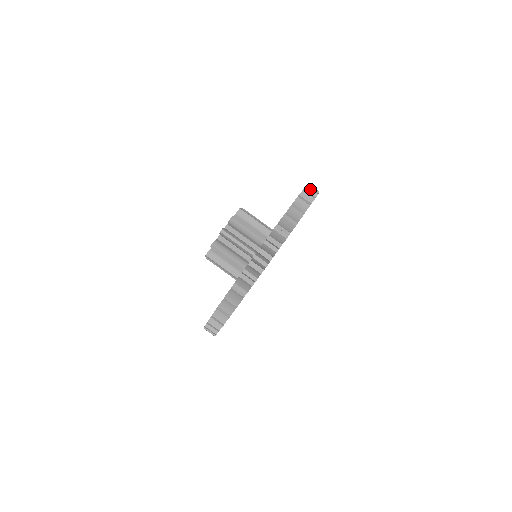
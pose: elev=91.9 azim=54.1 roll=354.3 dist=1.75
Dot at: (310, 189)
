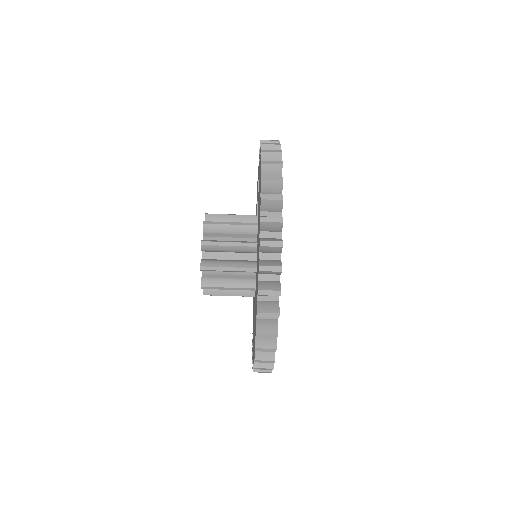
Dot at: (268, 223)
